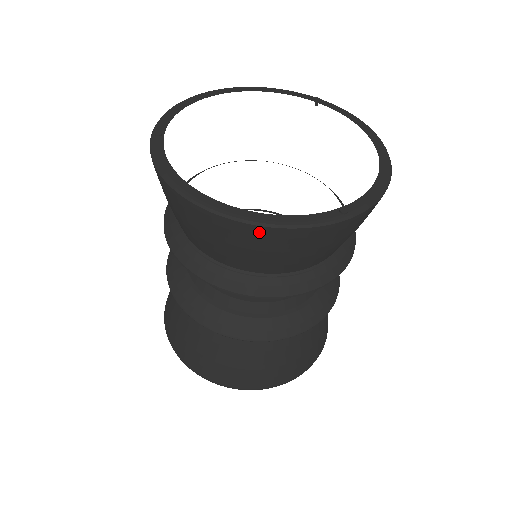
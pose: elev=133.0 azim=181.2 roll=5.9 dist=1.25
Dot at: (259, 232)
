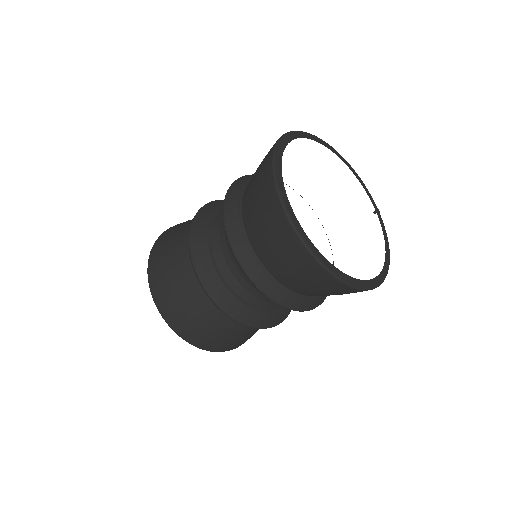
Dot at: (293, 239)
